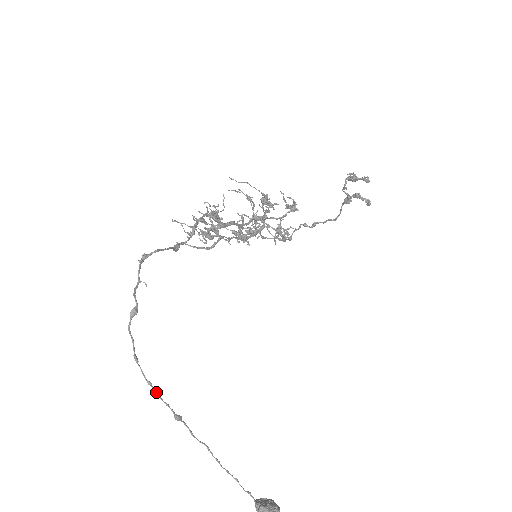
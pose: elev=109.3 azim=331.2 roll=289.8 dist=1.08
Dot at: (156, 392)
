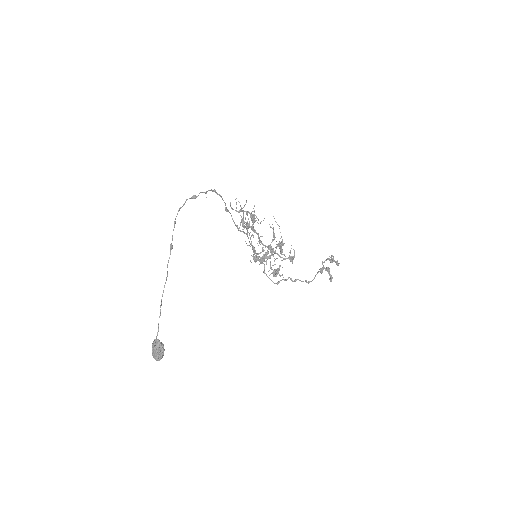
Dot at: occluded
